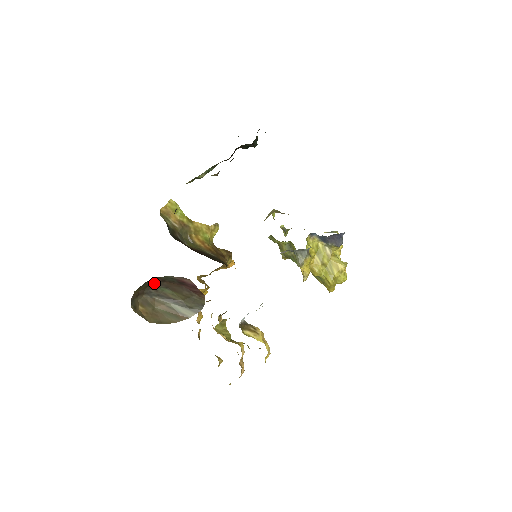
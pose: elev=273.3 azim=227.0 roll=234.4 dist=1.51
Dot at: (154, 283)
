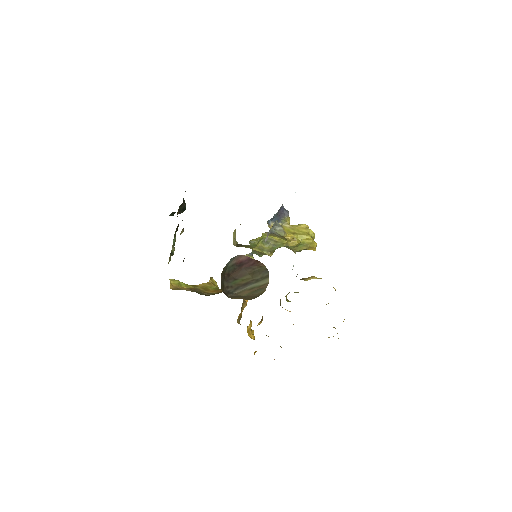
Dot at: (225, 282)
